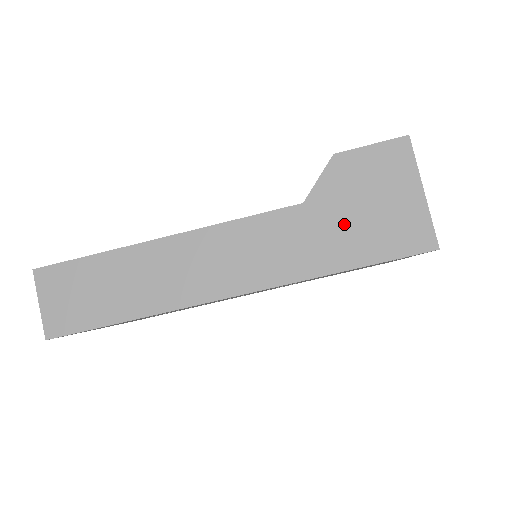
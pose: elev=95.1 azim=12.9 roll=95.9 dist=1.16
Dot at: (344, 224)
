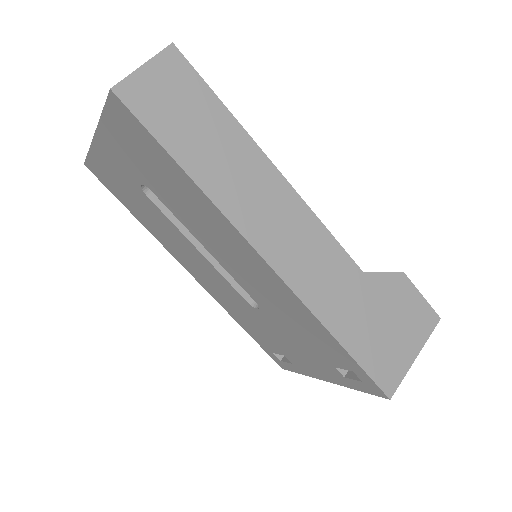
Dot at: (367, 315)
